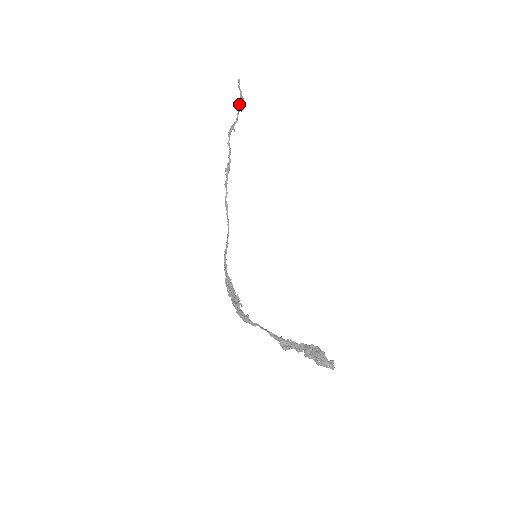
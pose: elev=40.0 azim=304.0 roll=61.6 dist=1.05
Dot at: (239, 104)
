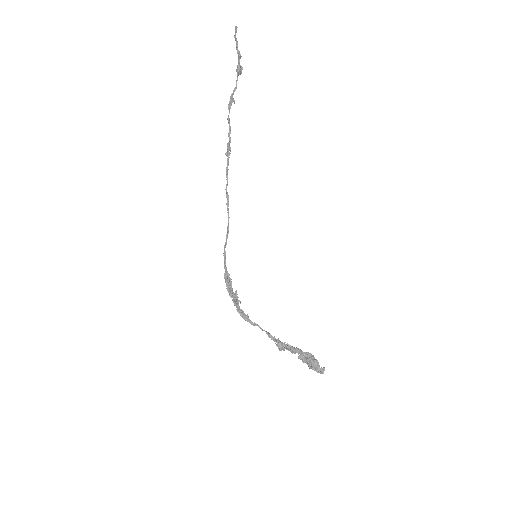
Dot at: (238, 64)
